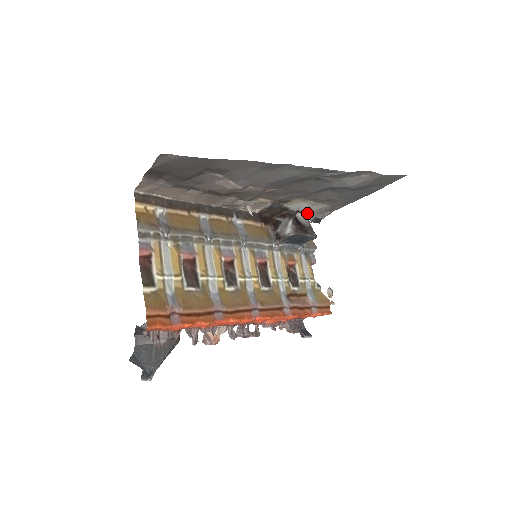
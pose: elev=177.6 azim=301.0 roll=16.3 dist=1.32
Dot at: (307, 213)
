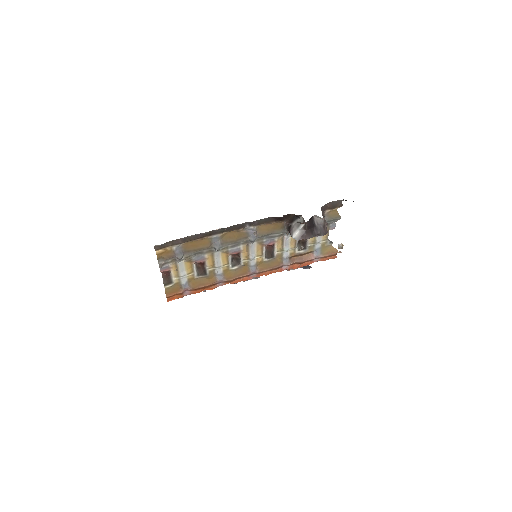
Dot at: occluded
